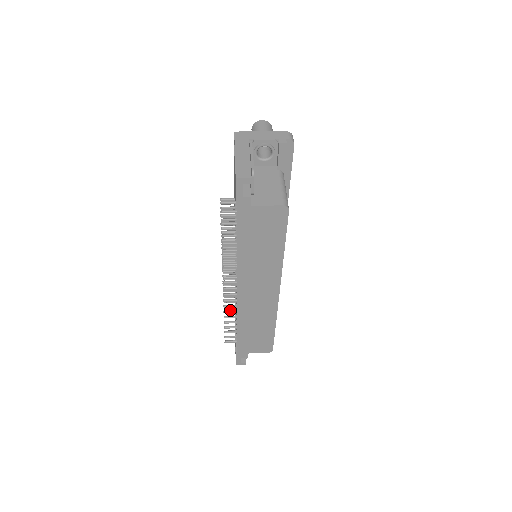
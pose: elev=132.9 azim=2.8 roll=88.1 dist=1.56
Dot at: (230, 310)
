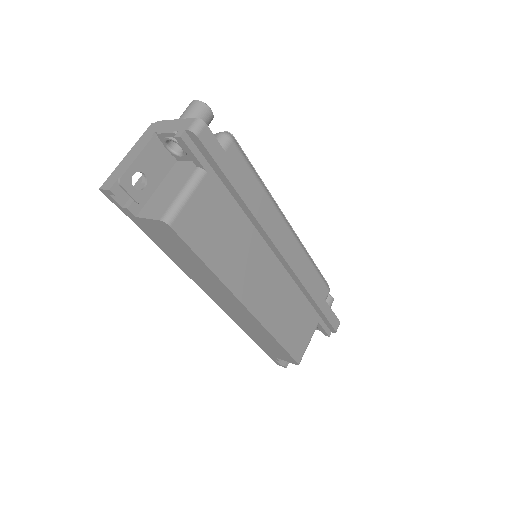
Dot at: occluded
